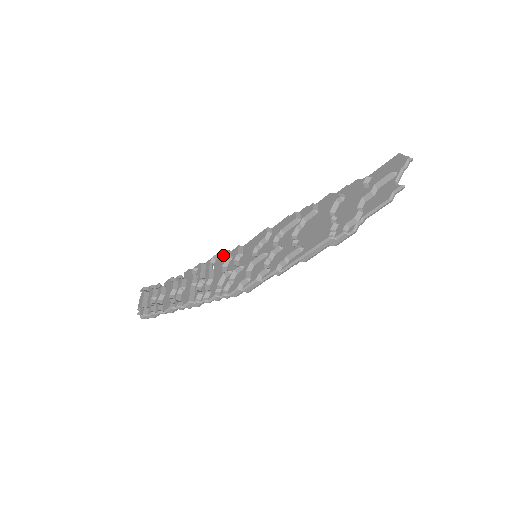
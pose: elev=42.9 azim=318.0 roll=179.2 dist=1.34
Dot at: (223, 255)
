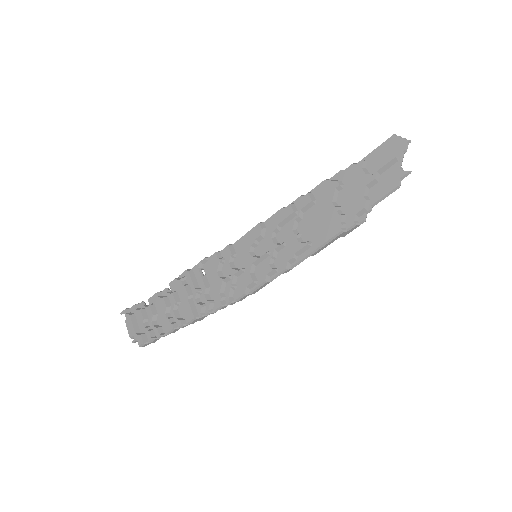
Dot at: (212, 258)
